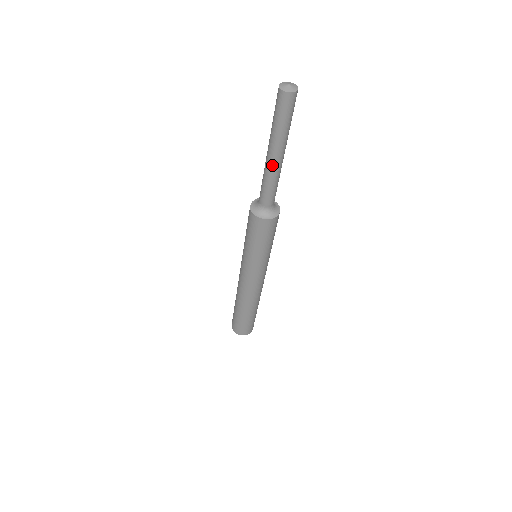
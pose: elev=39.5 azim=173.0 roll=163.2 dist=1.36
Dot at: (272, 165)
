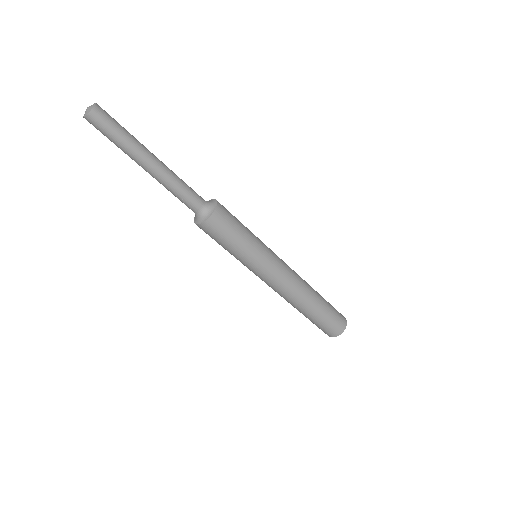
Dot at: (152, 175)
